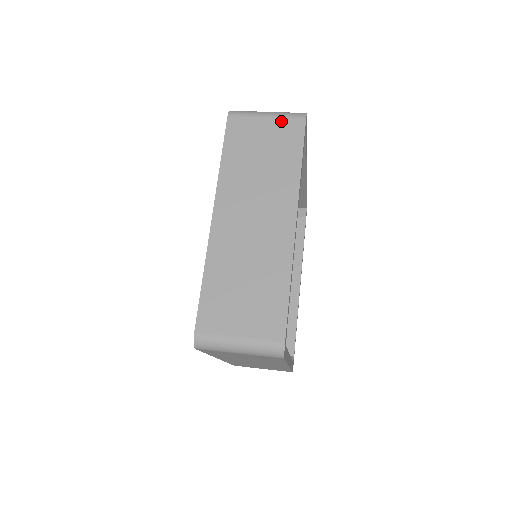
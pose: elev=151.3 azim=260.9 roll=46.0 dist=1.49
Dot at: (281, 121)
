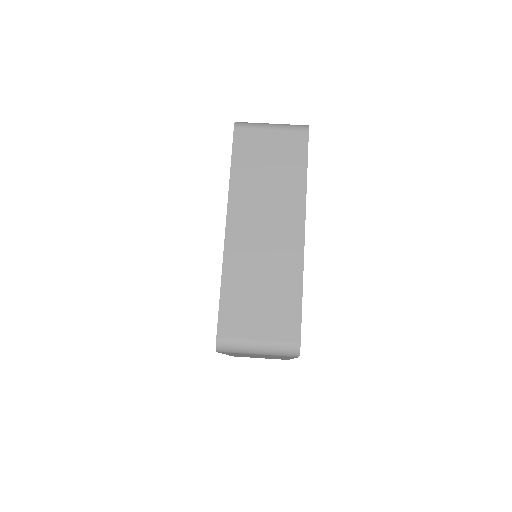
Dot at: (285, 134)
